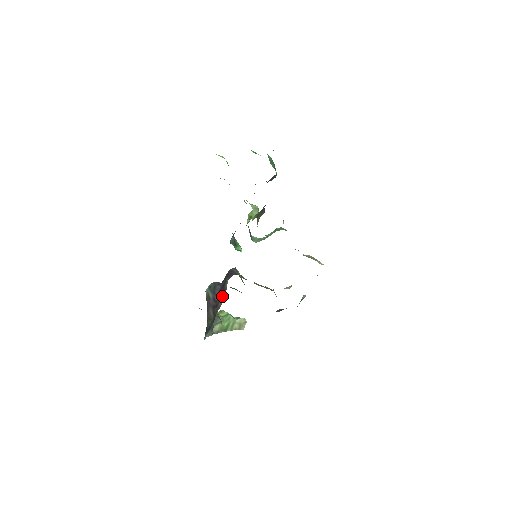
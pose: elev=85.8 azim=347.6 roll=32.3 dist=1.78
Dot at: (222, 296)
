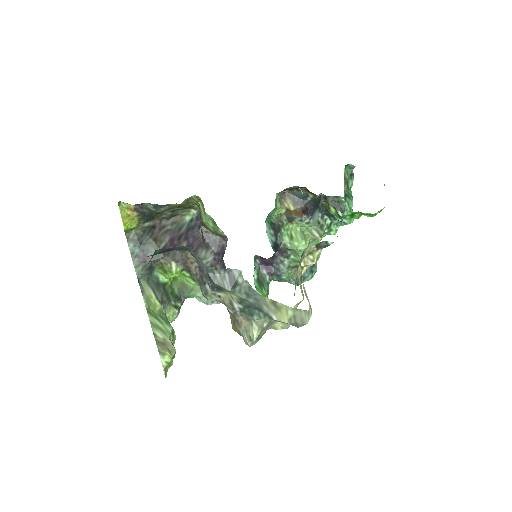
Dot at: occluded
